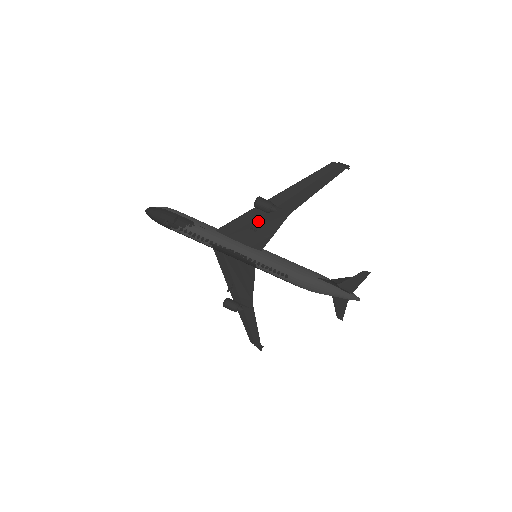
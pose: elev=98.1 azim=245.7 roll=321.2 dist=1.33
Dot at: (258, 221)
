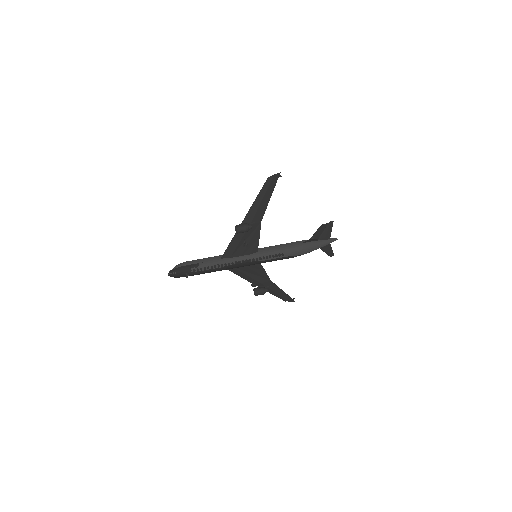
Dot at: (244, 238)
